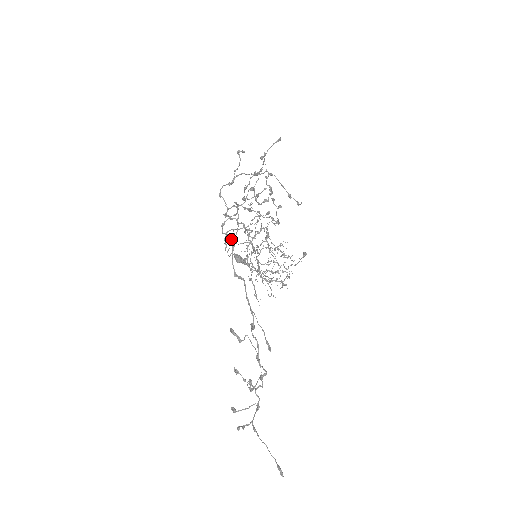
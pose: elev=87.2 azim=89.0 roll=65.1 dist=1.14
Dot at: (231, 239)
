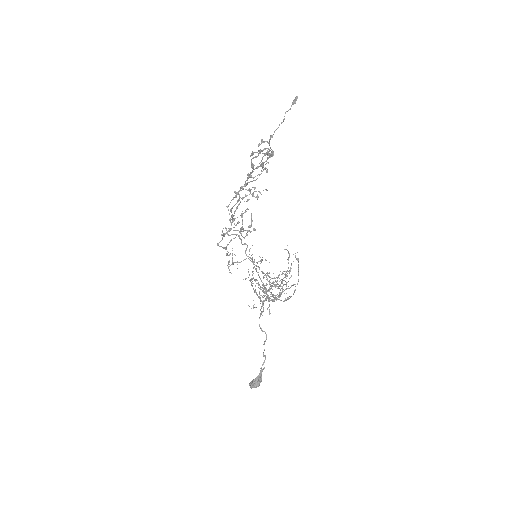
Dot at: (229, 220)
